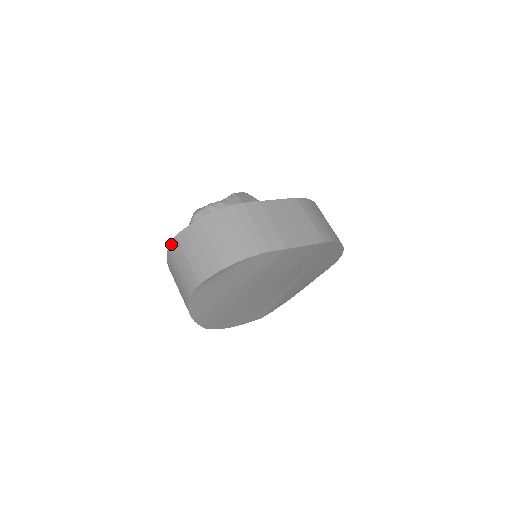
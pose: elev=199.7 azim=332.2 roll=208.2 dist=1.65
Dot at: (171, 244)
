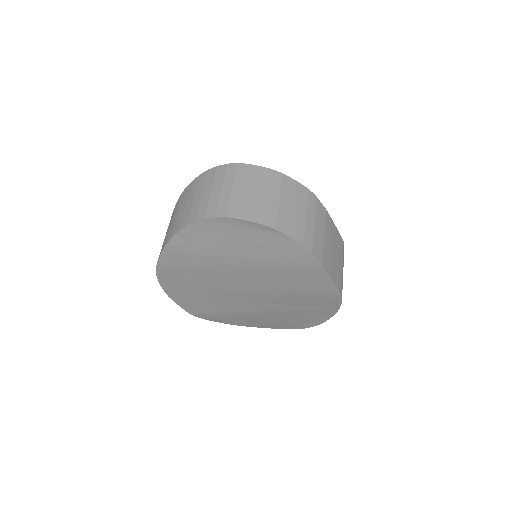
Dot at: (224, 165)
